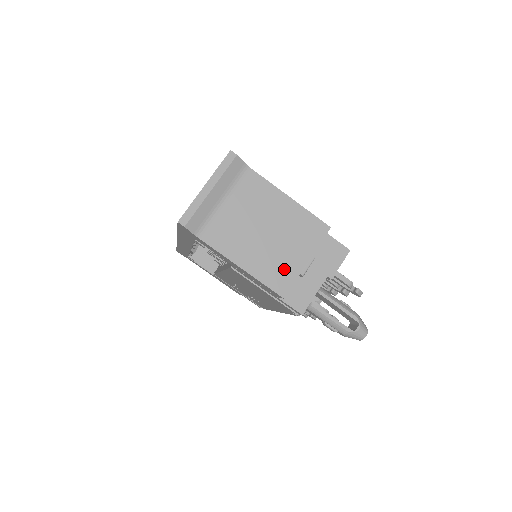
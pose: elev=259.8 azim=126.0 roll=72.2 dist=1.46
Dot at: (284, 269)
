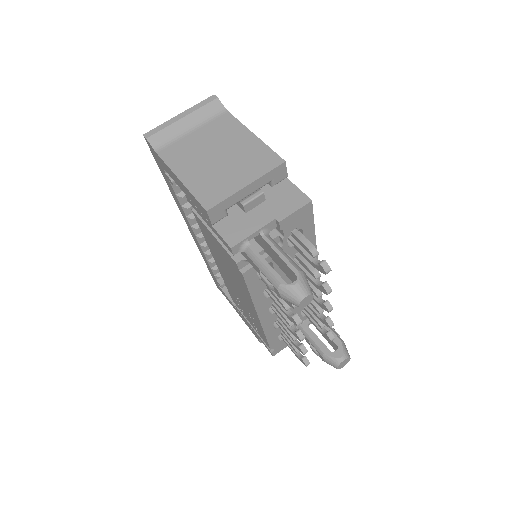
Dot at: (220, 187)
